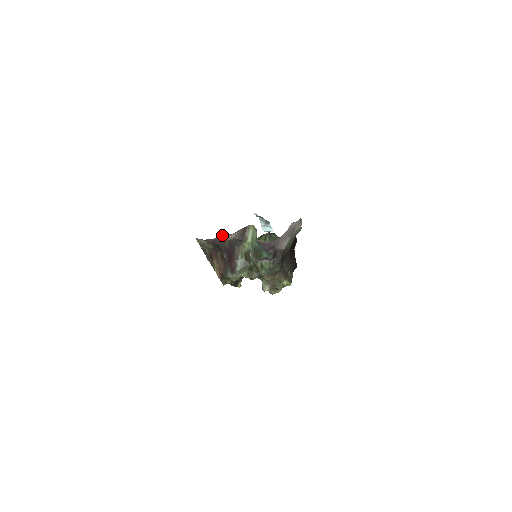
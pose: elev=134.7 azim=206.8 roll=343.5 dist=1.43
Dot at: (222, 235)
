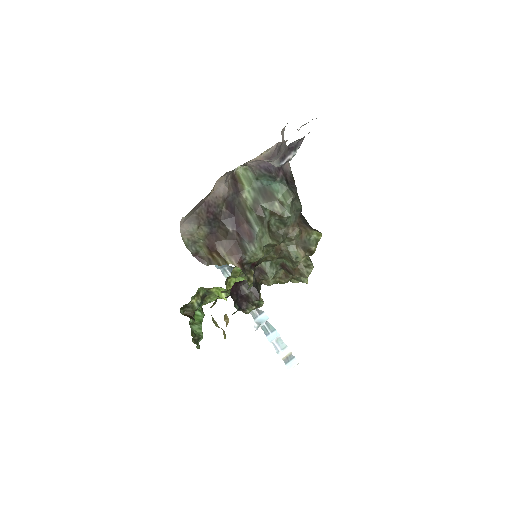
Dot at: occluded
